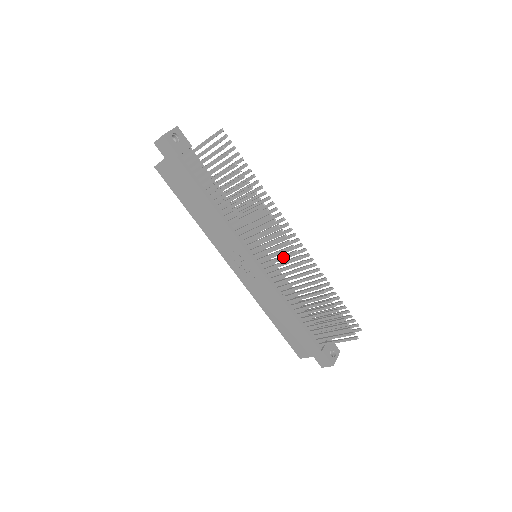
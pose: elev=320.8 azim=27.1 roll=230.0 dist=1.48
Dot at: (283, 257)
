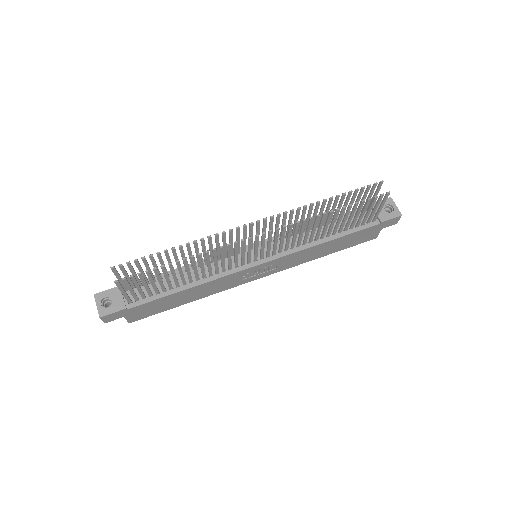
Dot at: (270, 242)
